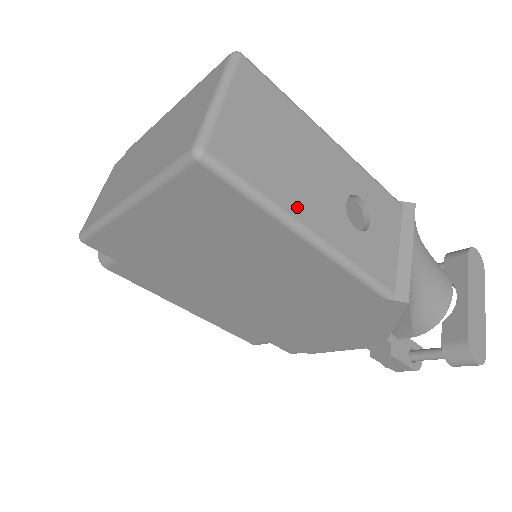
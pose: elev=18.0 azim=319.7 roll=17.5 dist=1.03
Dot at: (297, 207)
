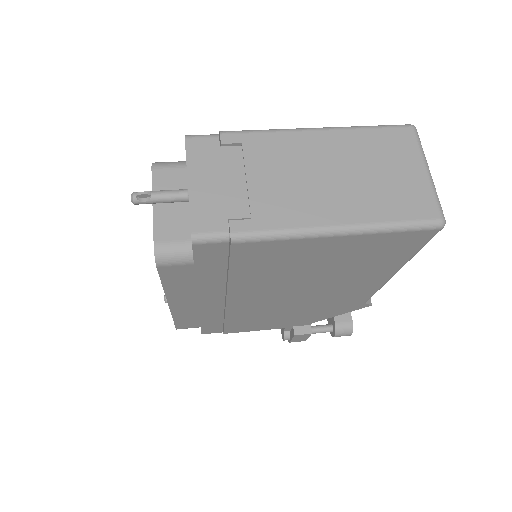
Dot at: occluded
